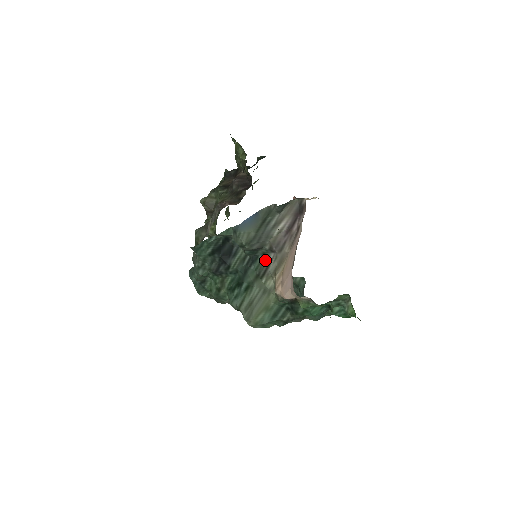
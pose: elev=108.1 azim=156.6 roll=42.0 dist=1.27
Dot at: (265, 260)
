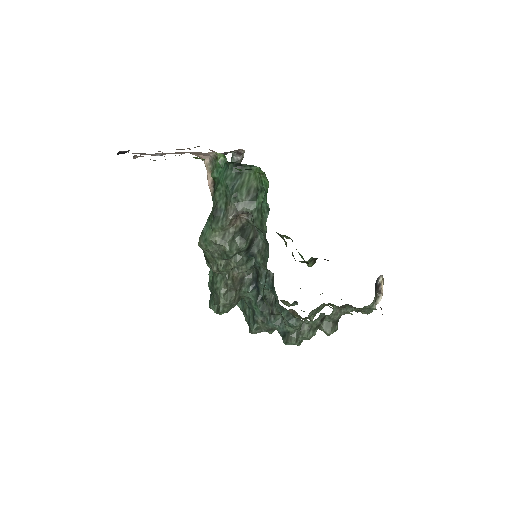
Dot at: occluded
